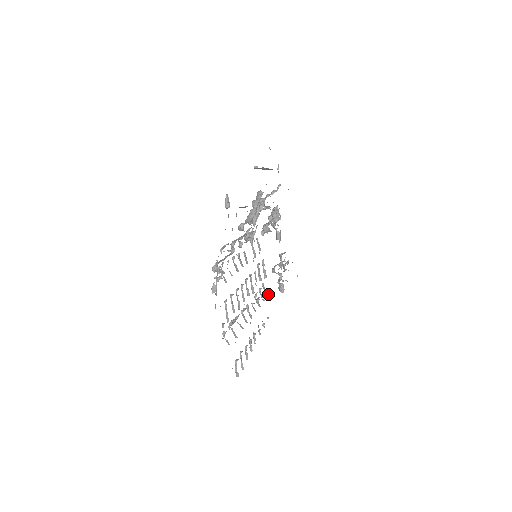
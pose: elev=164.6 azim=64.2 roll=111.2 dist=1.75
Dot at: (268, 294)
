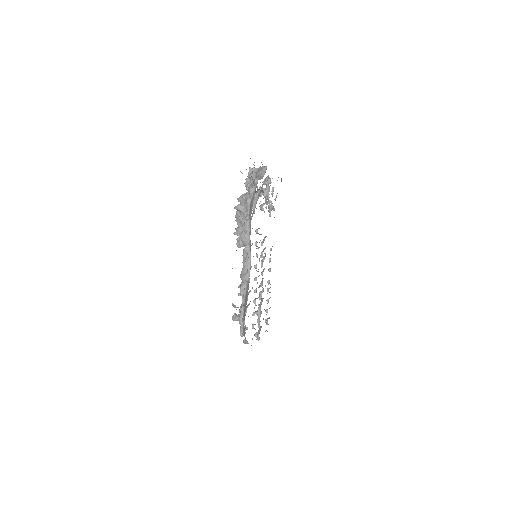
Dot at: occluded
